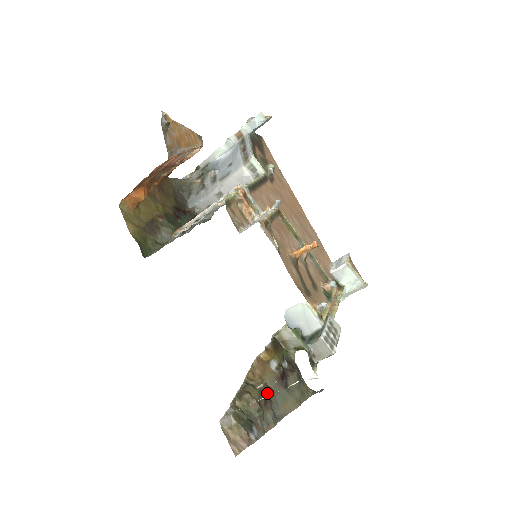
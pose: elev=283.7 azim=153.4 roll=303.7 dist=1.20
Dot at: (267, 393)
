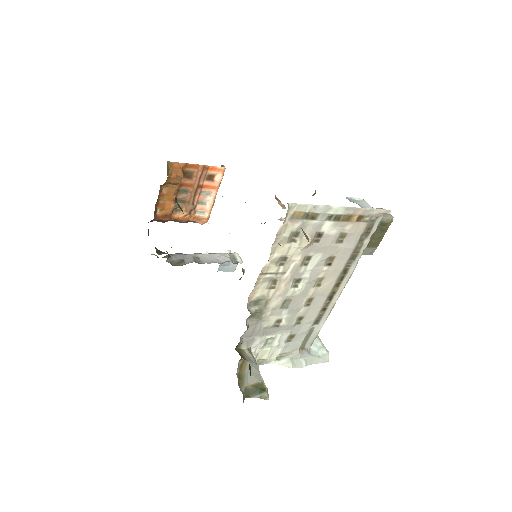
Dot at: occluded
